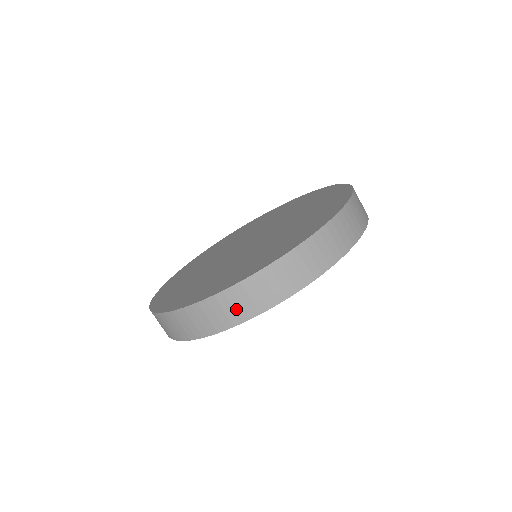
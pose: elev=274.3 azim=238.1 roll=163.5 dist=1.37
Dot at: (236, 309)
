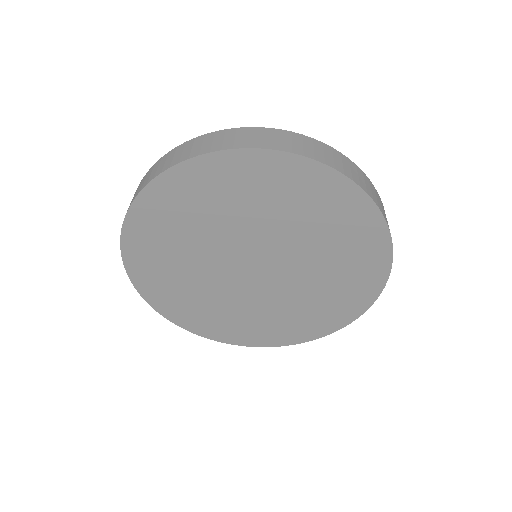
Dot at: (203, 146)
